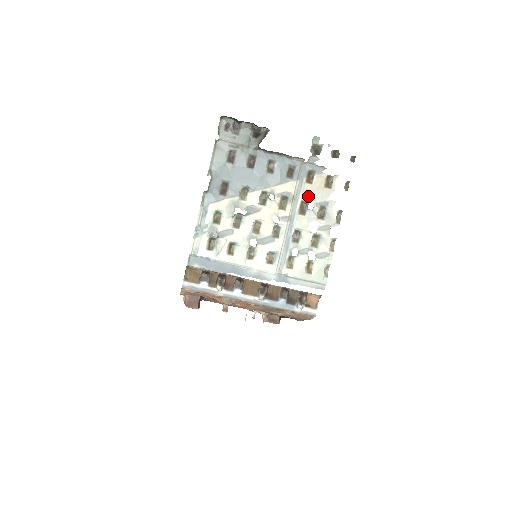
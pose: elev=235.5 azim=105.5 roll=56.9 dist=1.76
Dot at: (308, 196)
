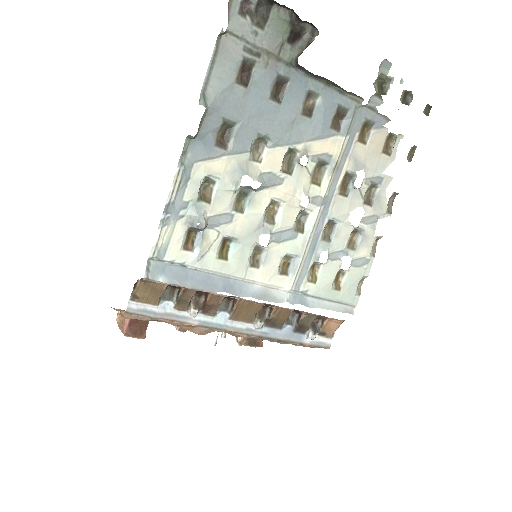
Dot at: (357, 165)
